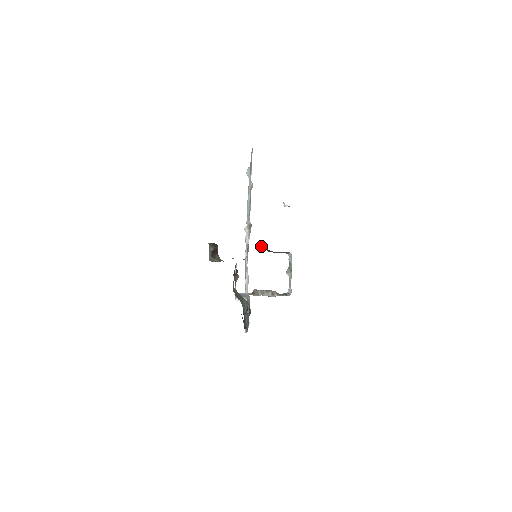
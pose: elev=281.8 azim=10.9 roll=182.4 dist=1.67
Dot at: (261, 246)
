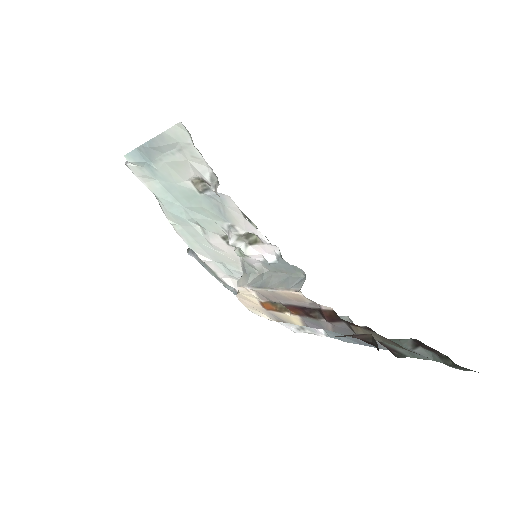
Dot at: occluded
